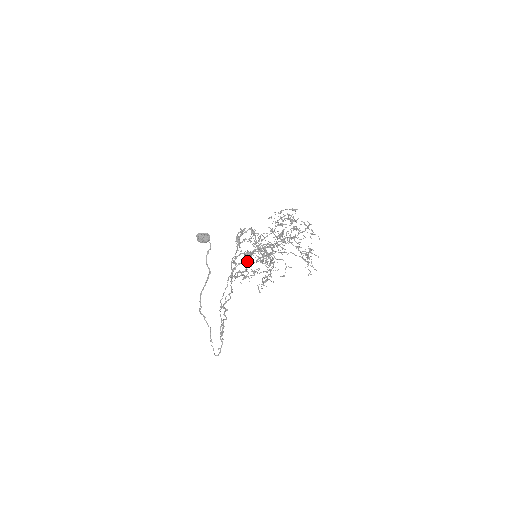
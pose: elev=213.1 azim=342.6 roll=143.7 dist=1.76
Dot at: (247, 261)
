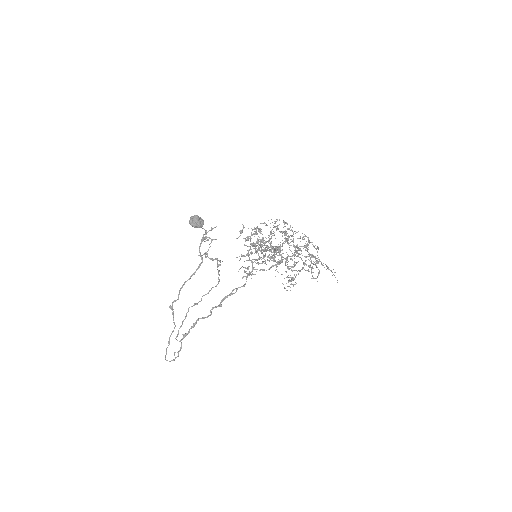
Dot at: (281, 256)
